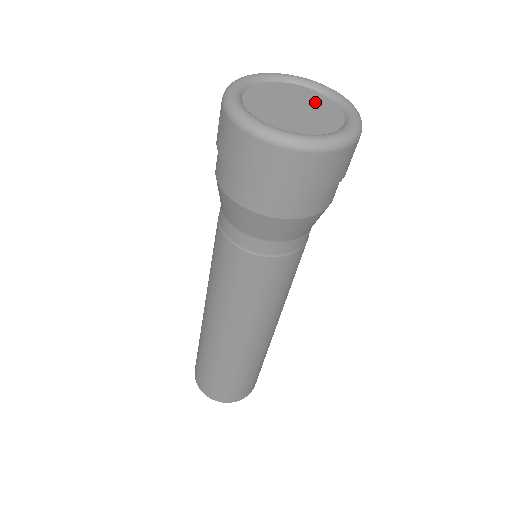
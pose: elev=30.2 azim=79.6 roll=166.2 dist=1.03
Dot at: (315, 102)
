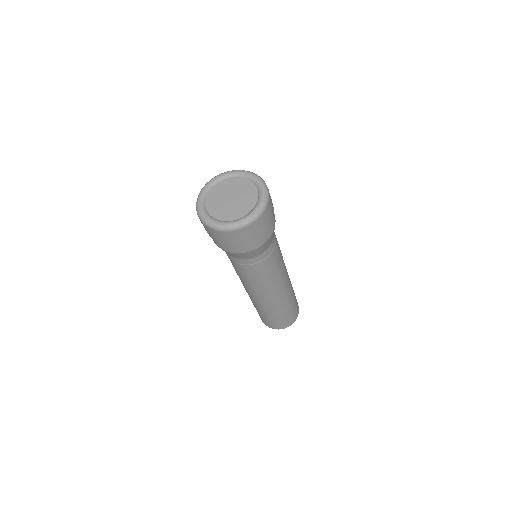
Dot at: (246, 193)
